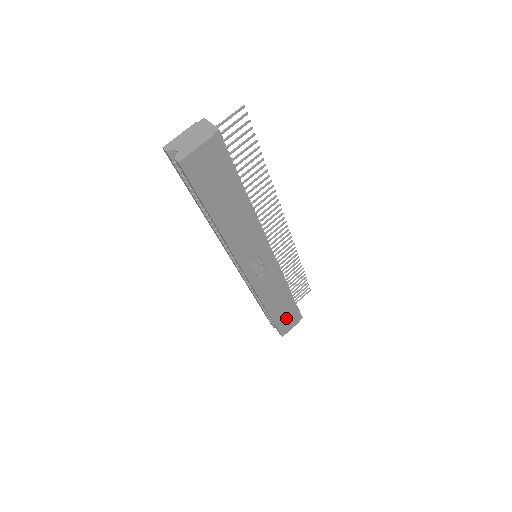
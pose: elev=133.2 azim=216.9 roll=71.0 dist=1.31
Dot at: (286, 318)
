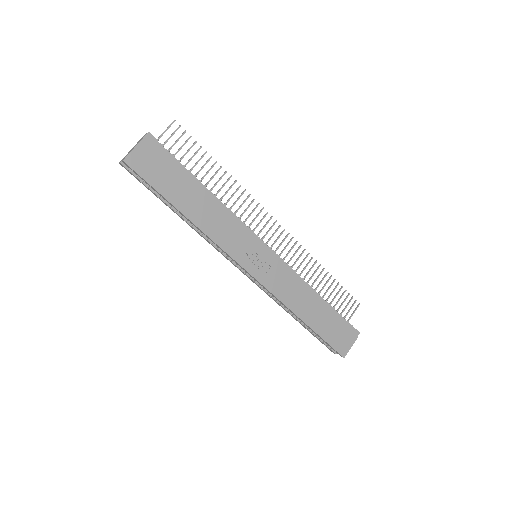
Dot at: (334, 331)
